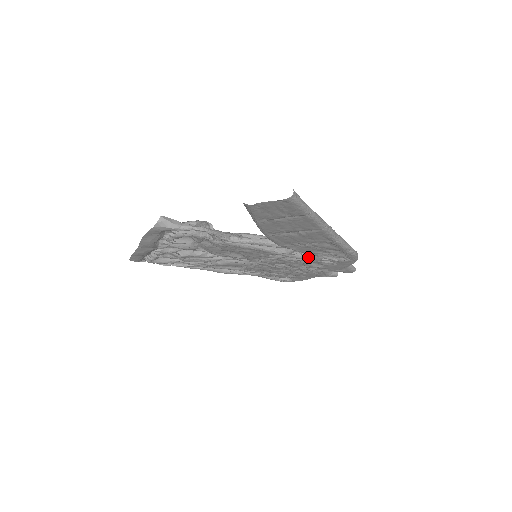
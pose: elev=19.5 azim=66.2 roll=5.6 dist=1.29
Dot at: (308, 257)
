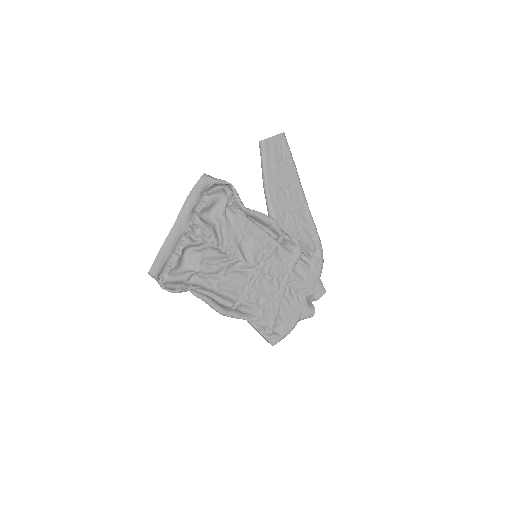
Dot at: (292, 251)
